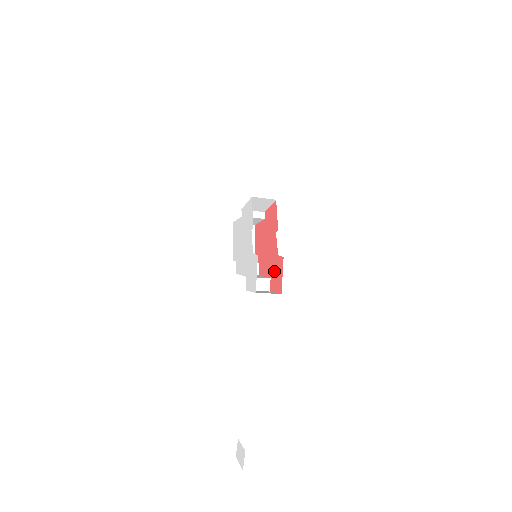
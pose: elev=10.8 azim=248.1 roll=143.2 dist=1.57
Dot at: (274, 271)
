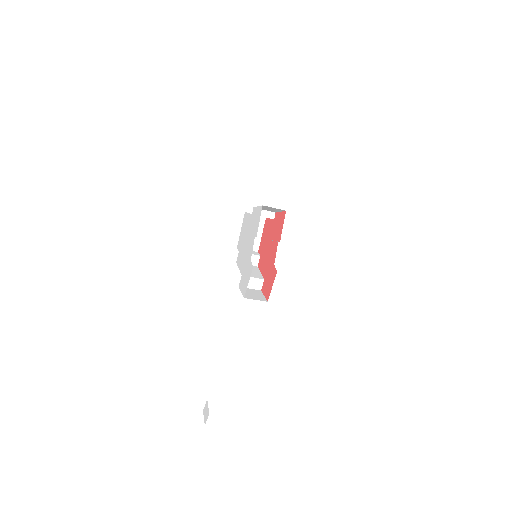
Dot at: (268, 276)
